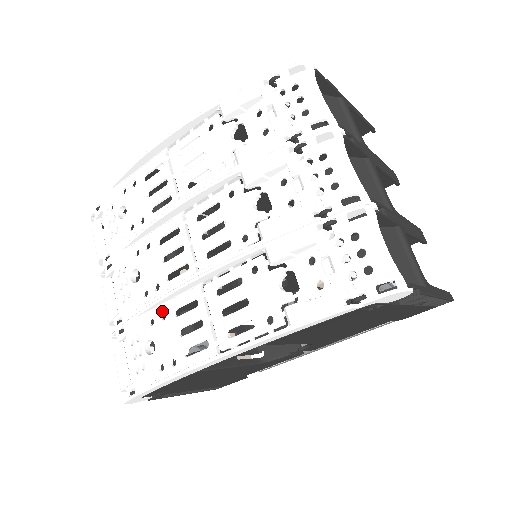
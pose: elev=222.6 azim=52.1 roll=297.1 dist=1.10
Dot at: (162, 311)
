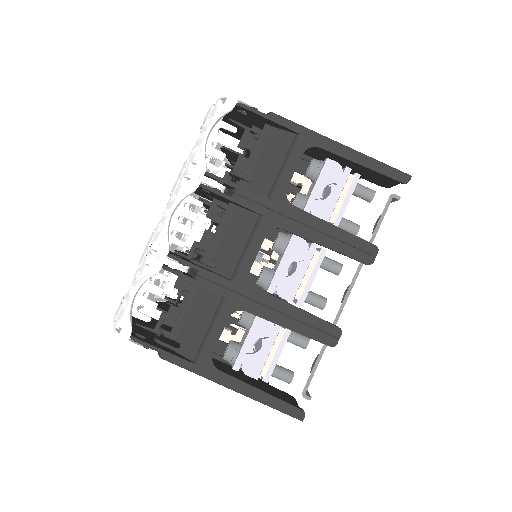
Dot at: occluded
